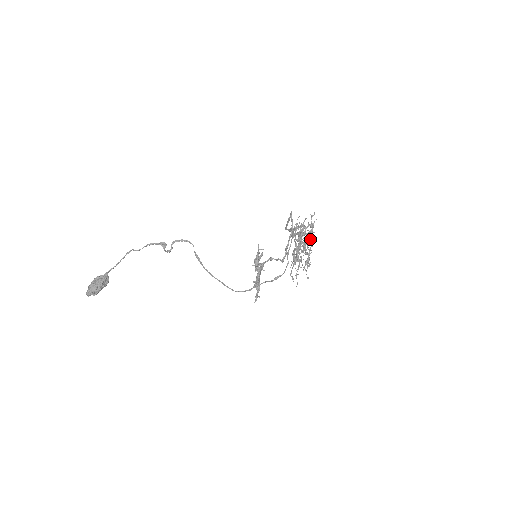
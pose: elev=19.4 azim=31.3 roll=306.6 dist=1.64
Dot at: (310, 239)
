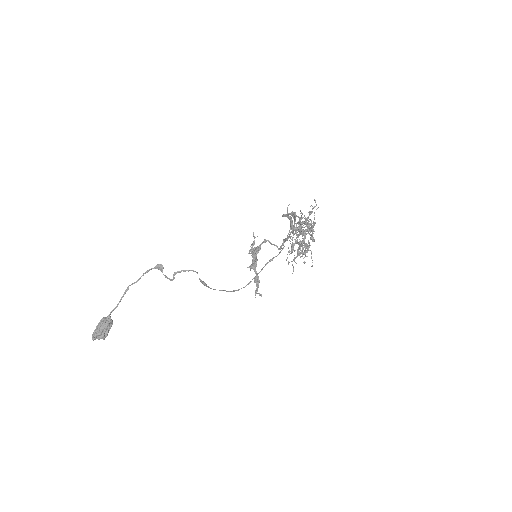
Dot at: (312, 236)
